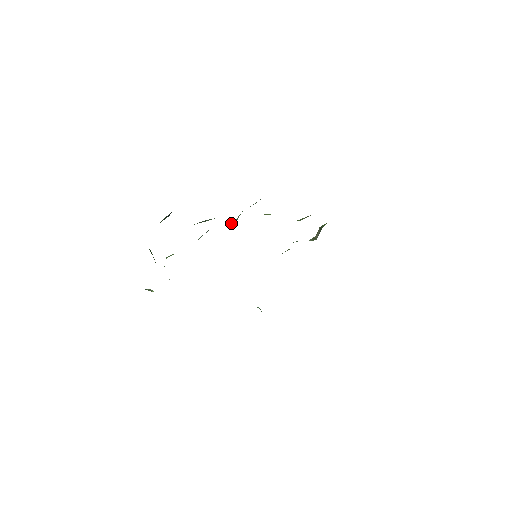
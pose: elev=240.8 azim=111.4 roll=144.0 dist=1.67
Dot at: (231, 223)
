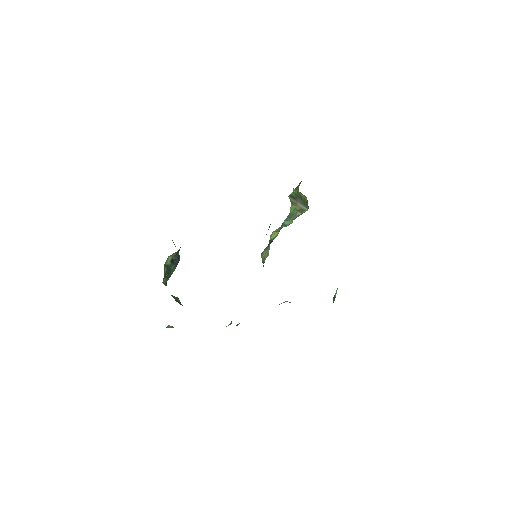
Dot at: occluded
